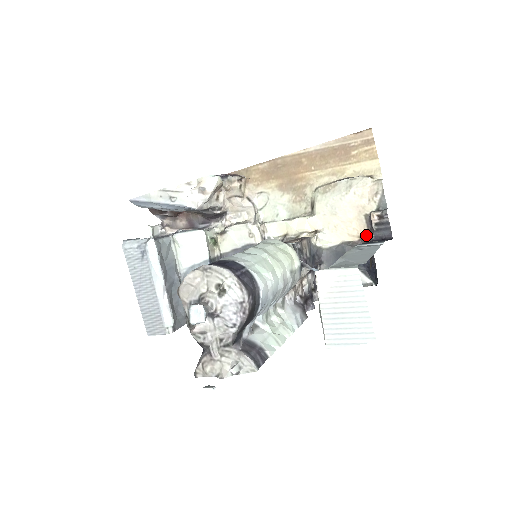
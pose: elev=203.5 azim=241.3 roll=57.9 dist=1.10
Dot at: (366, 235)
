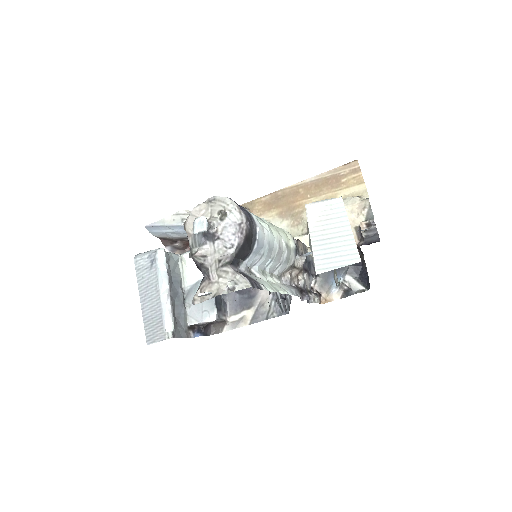
Dot at: occluded
